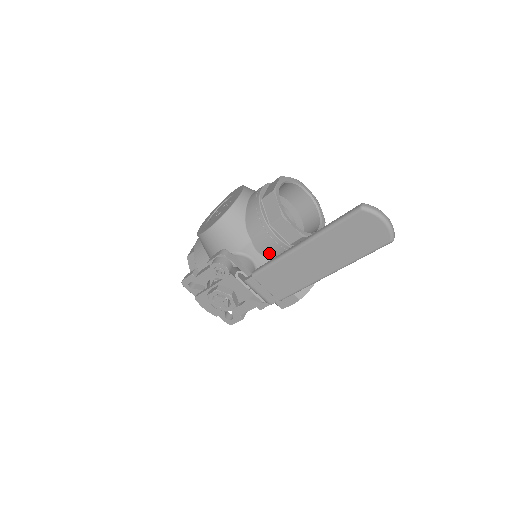
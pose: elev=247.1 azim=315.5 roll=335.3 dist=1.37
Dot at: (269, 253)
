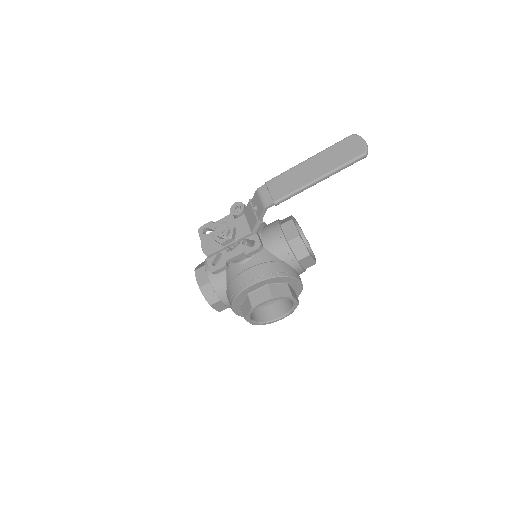
Dot at: (269, 244)
